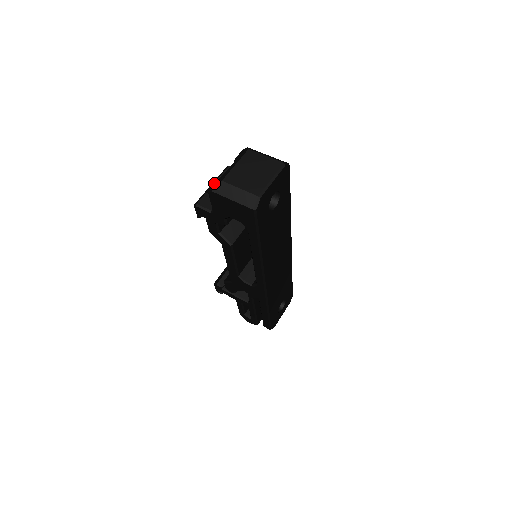
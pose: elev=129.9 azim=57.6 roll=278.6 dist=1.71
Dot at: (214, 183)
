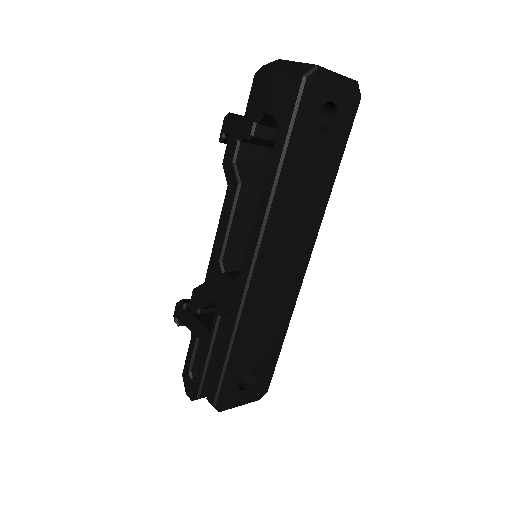
Dot at: occluded
